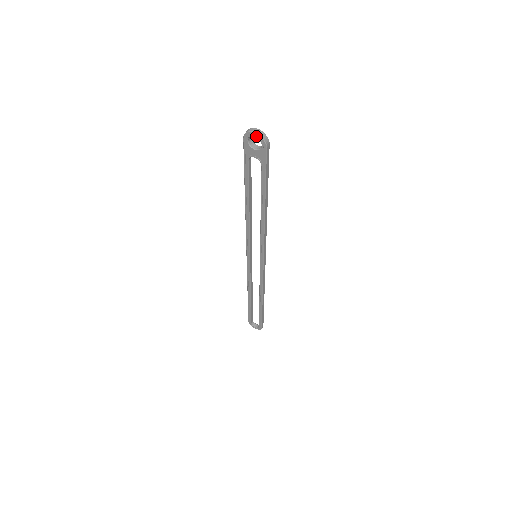
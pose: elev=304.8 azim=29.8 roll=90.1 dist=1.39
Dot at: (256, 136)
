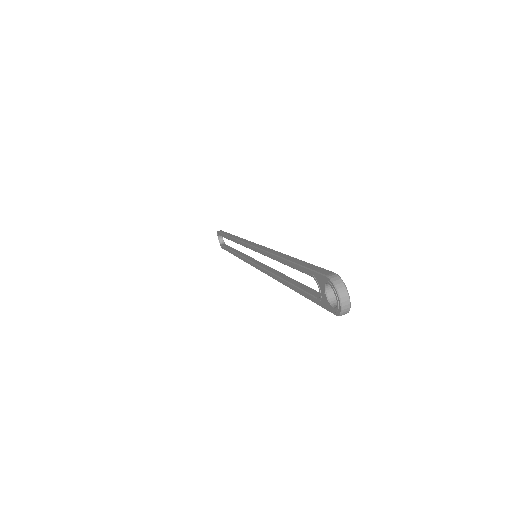
Dot at: (338, 302)
